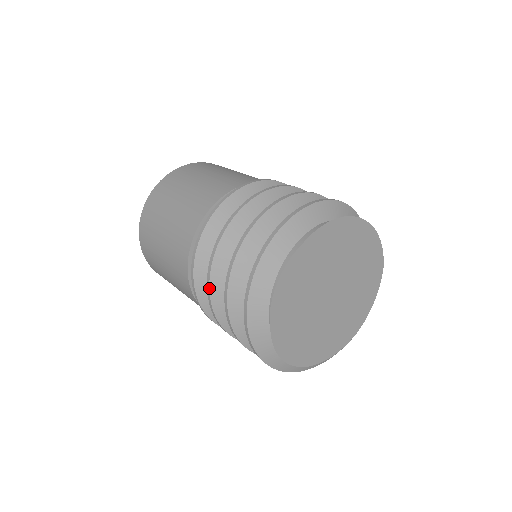
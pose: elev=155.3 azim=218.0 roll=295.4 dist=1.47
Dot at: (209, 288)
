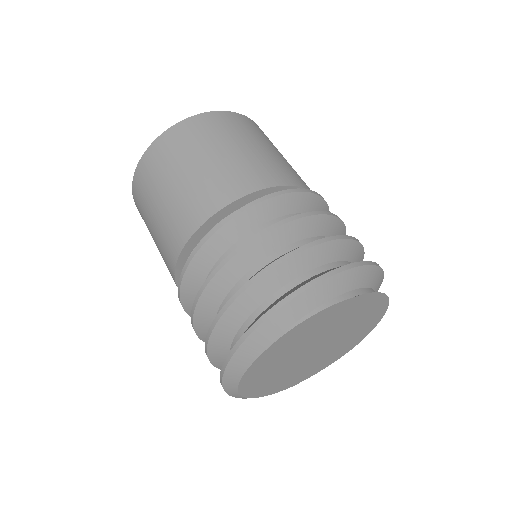
Dot at: (221, 268)
